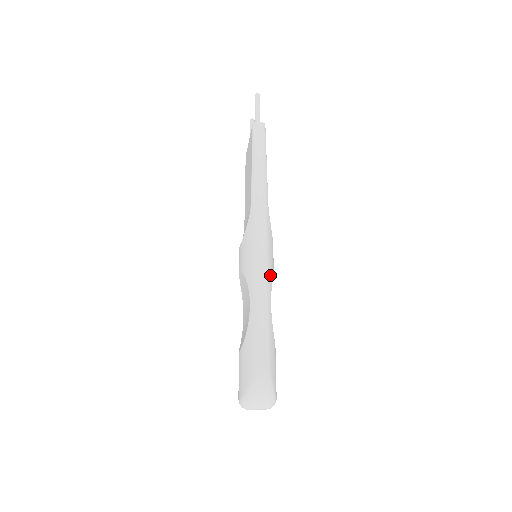
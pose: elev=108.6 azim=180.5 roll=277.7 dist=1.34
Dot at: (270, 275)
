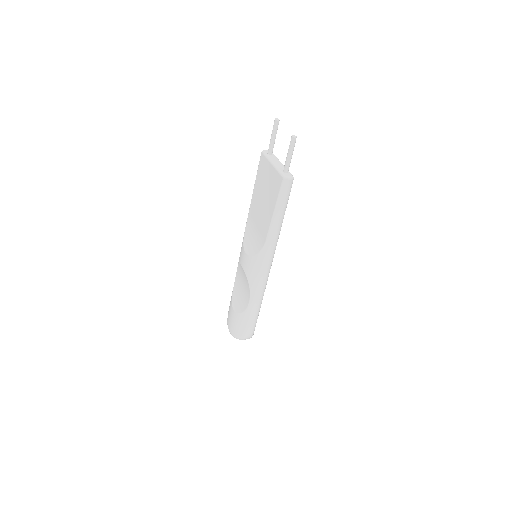
Dot at: occluded
